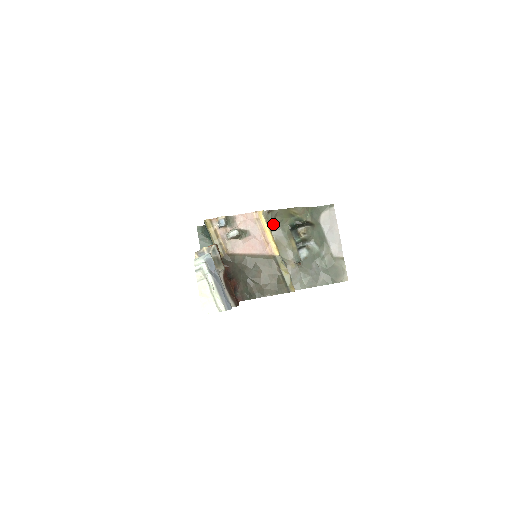
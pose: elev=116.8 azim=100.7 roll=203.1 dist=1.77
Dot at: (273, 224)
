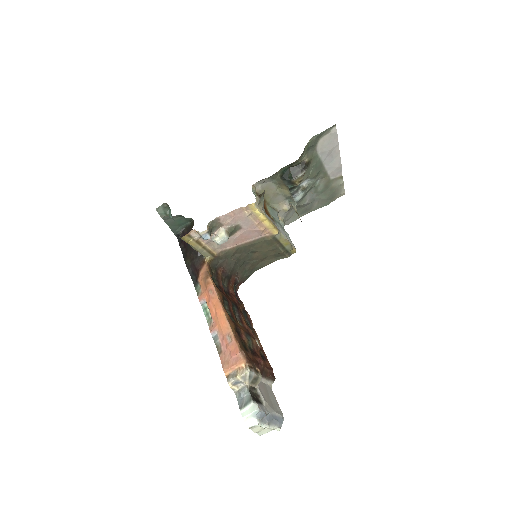
Dot at: occluded
